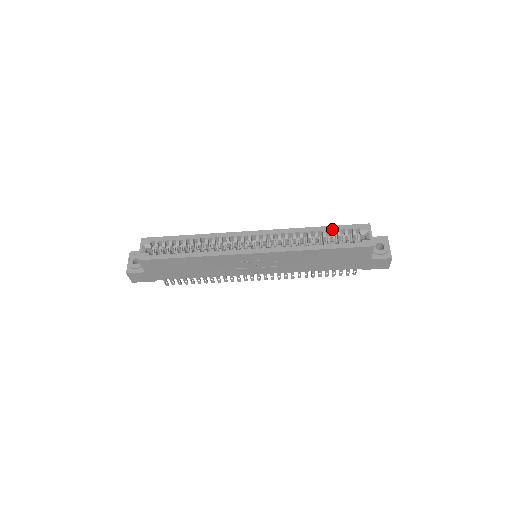
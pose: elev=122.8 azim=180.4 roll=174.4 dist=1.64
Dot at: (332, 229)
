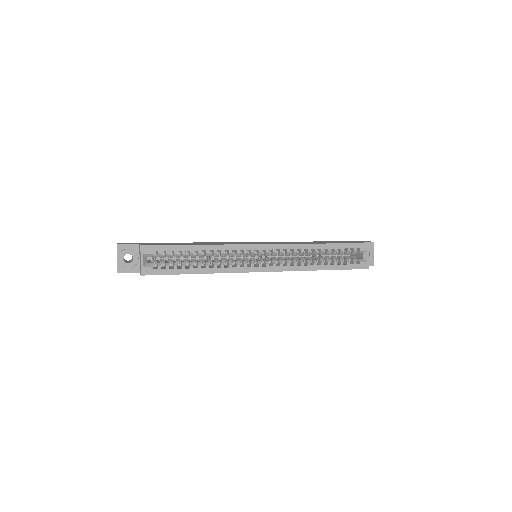
Dot at: (337, 247)
